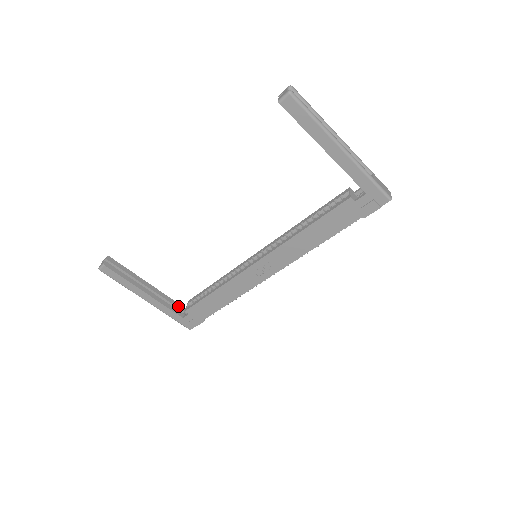
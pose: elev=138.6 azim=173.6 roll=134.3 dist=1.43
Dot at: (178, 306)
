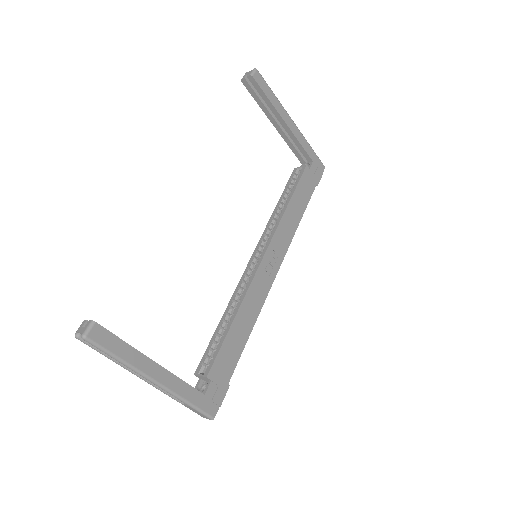
Dot at: occluded
